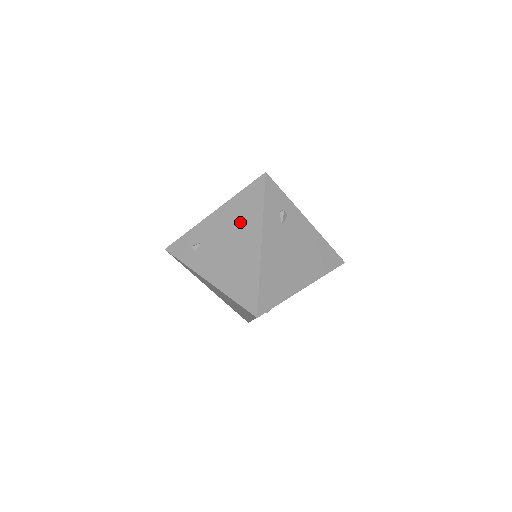
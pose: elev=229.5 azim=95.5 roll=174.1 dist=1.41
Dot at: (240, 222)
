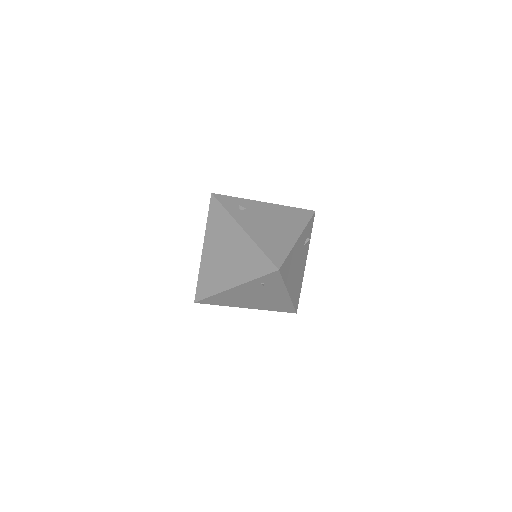
Dot at: (286, 219)
